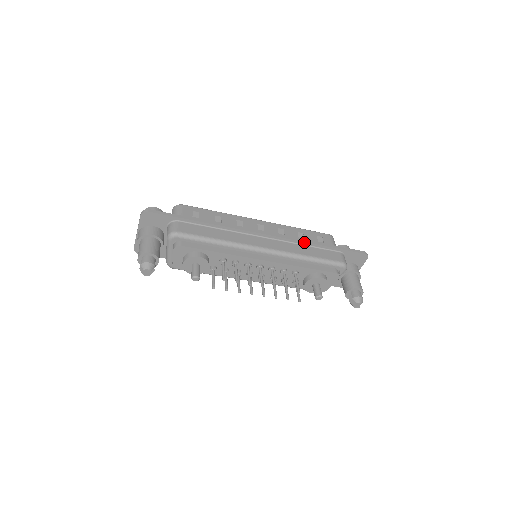
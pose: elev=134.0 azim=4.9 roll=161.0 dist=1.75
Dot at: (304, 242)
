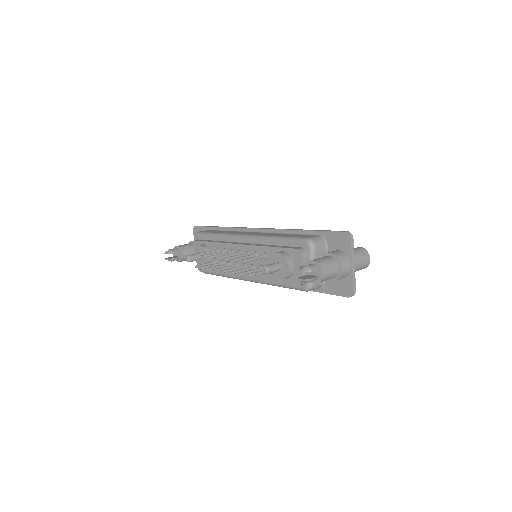
Dot at: (285, 230)
